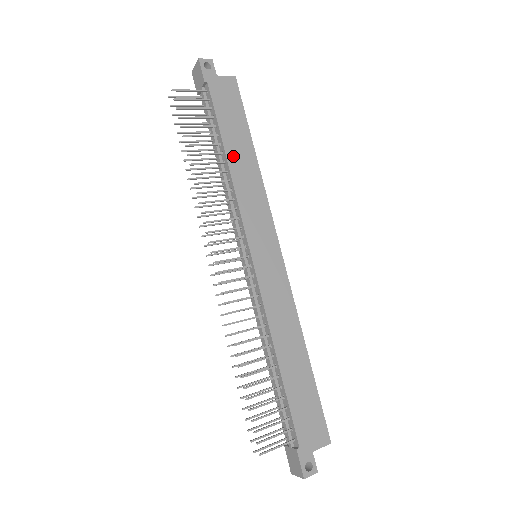
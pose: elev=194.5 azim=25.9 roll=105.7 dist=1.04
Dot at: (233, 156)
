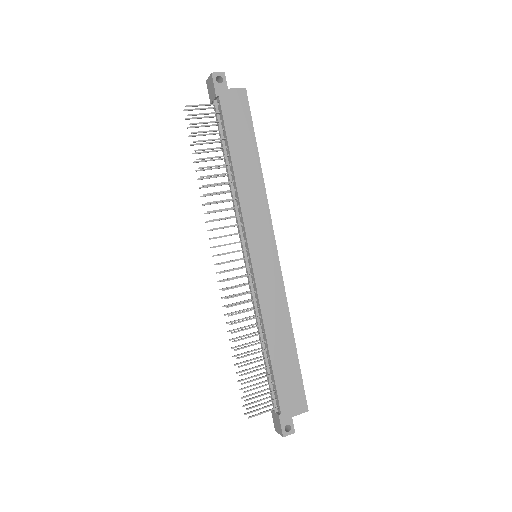
Dot at: (239, 167)
